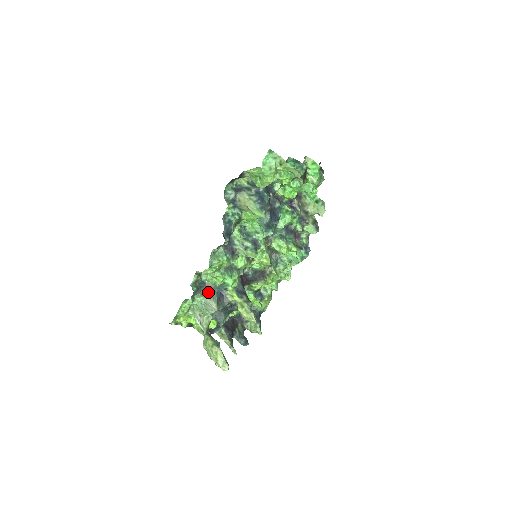
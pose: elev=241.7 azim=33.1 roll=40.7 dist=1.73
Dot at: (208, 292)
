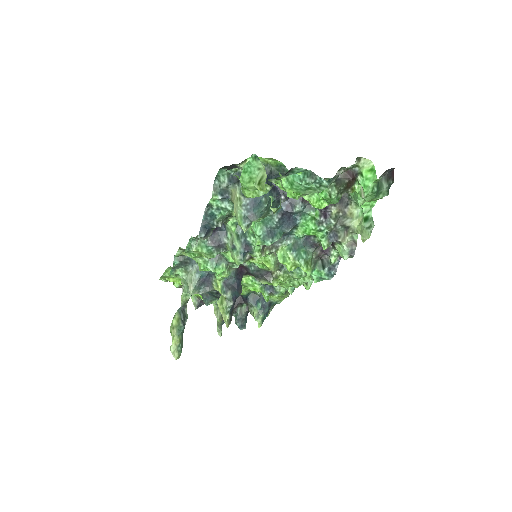
Dot at: (191, 271)
